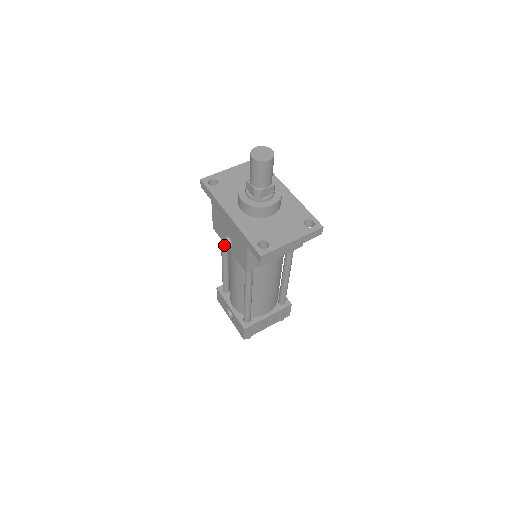
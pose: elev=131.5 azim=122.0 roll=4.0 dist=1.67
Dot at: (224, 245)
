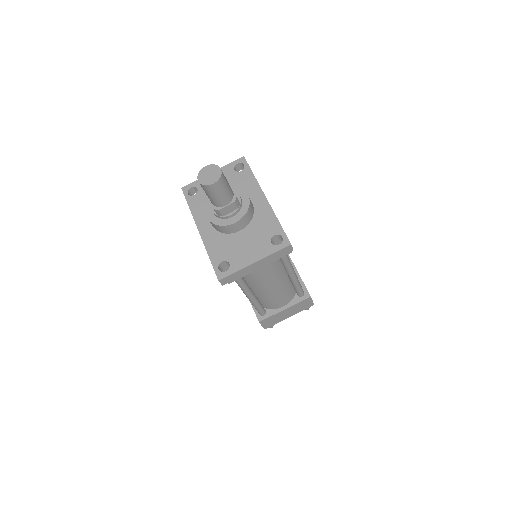
Dot at: occluded
